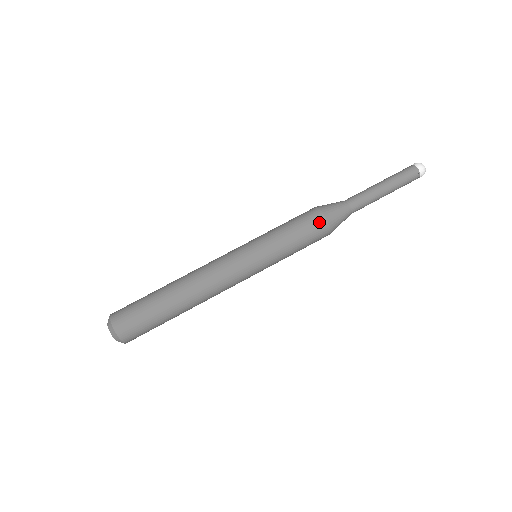
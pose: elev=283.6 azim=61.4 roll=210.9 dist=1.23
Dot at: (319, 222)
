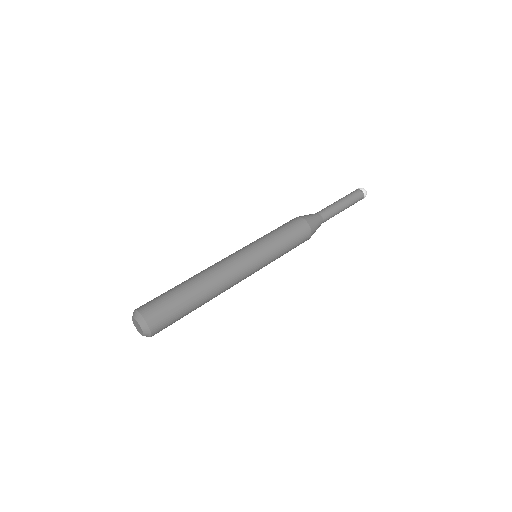
Dot at: (297, 220)
